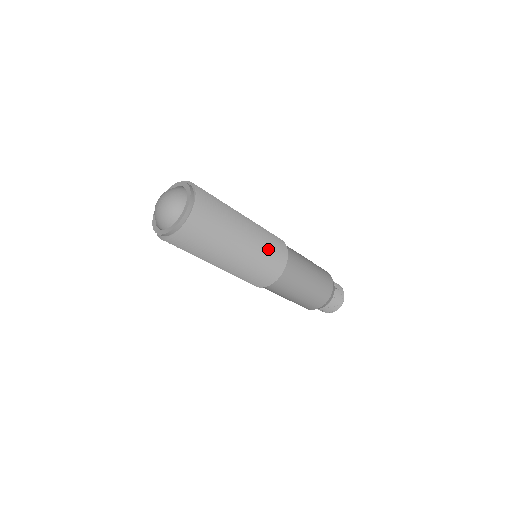
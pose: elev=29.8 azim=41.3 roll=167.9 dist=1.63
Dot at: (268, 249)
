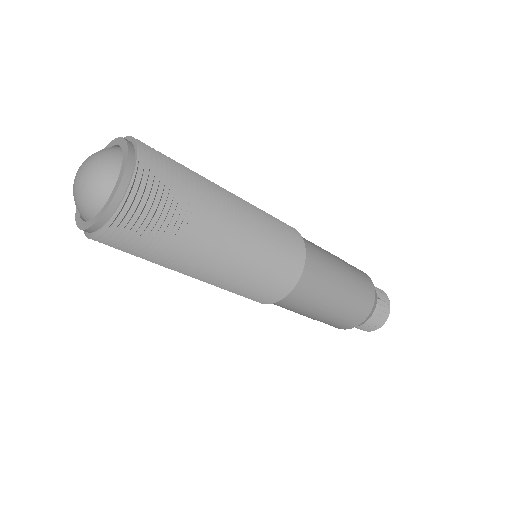
Dot at: (272, 249)
